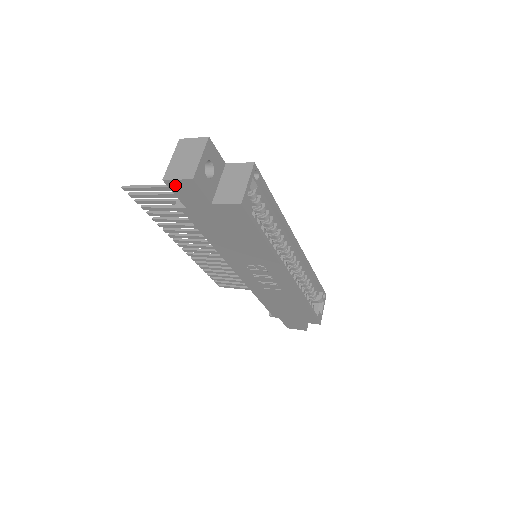
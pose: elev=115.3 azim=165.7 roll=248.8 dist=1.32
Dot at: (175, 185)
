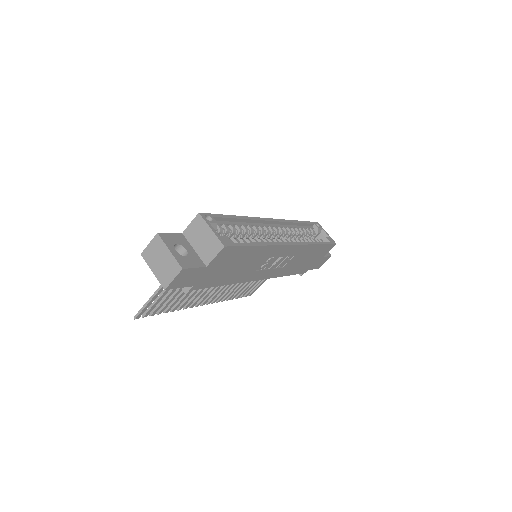
Dot at: (175, 284)
